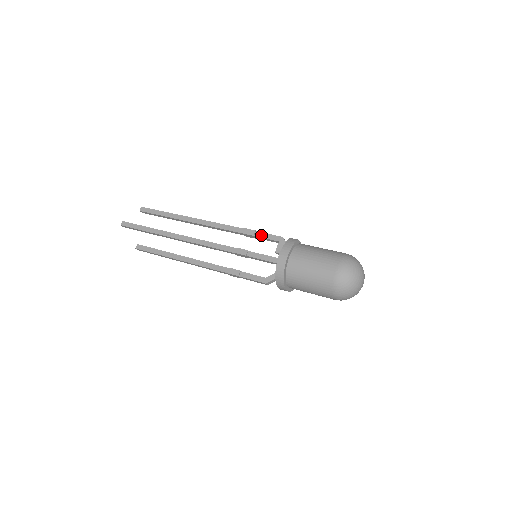
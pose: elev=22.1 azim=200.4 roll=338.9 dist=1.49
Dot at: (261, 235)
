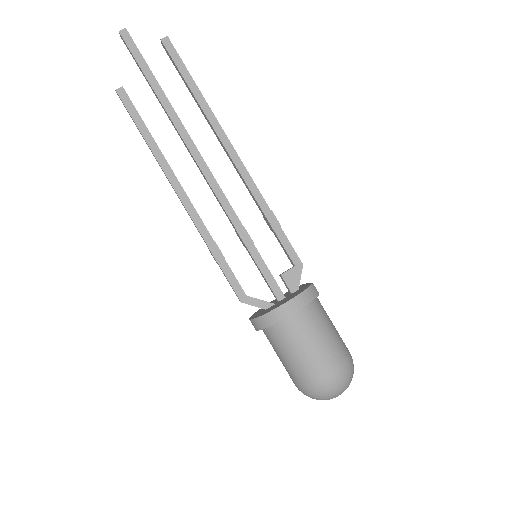
Dot at: (282, 238)
